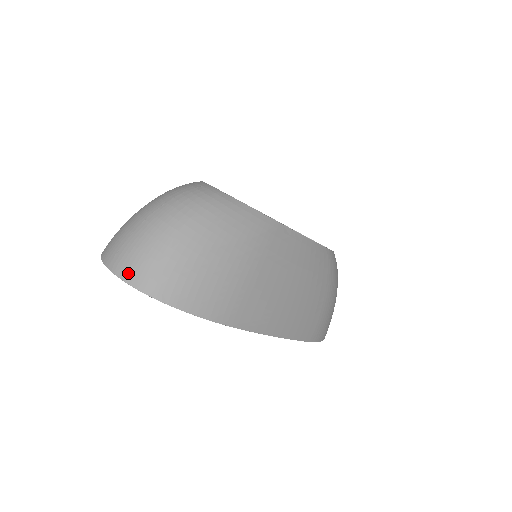
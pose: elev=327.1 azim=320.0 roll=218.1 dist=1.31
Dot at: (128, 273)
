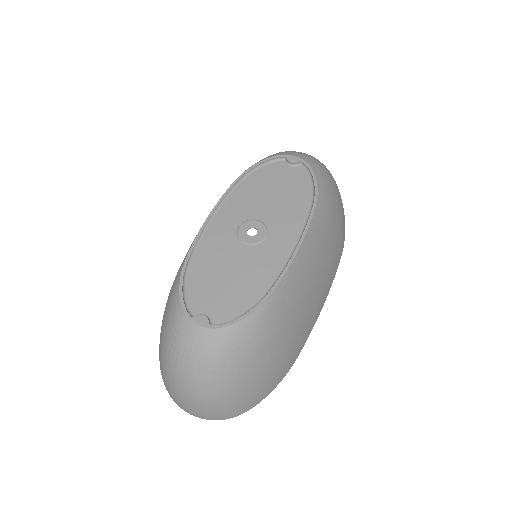
Dot at: (211, 418)
